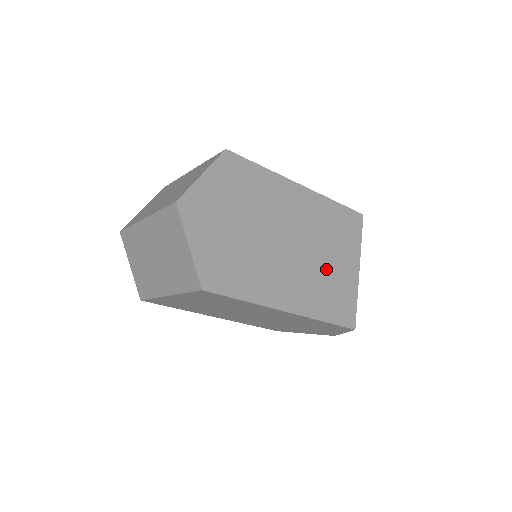
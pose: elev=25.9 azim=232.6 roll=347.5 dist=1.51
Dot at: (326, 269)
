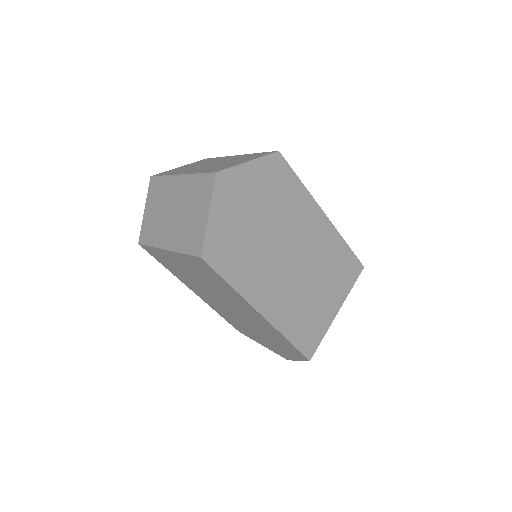
Dot at: (311, 296)
